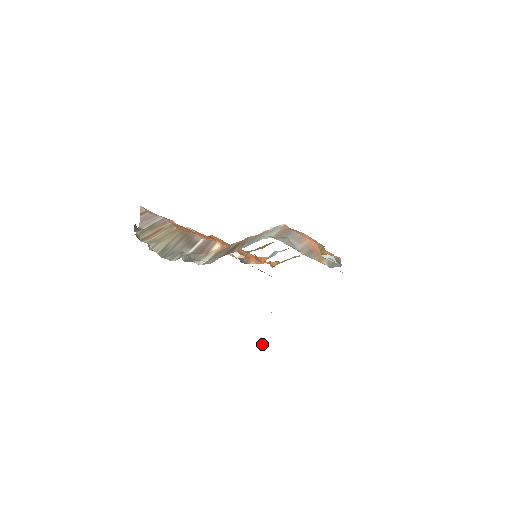
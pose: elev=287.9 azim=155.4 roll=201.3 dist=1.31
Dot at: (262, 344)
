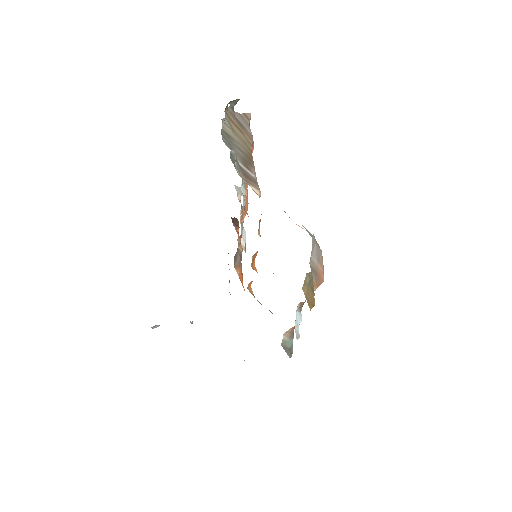
Dot at: (154, 326)
